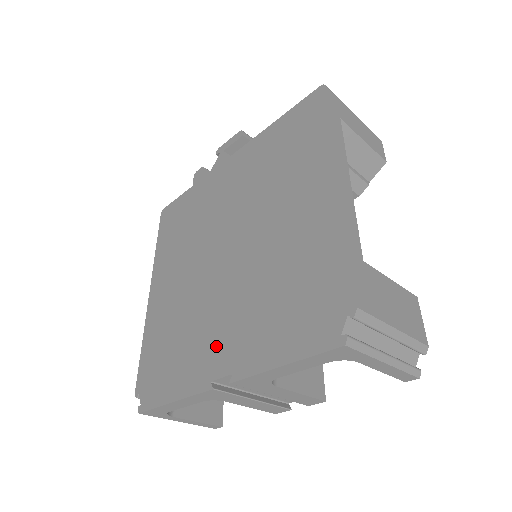
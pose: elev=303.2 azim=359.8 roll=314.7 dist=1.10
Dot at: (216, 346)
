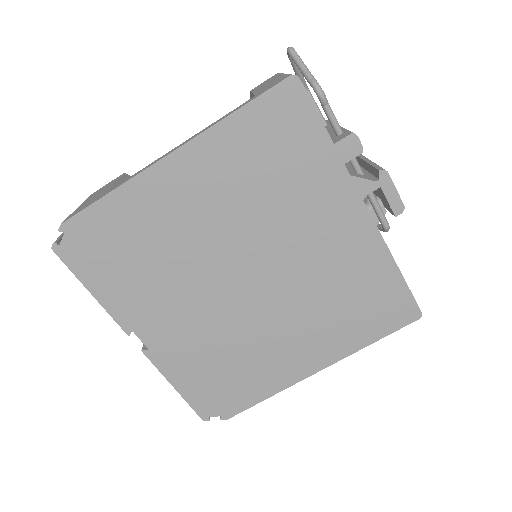
Dot at: (160, 321)
